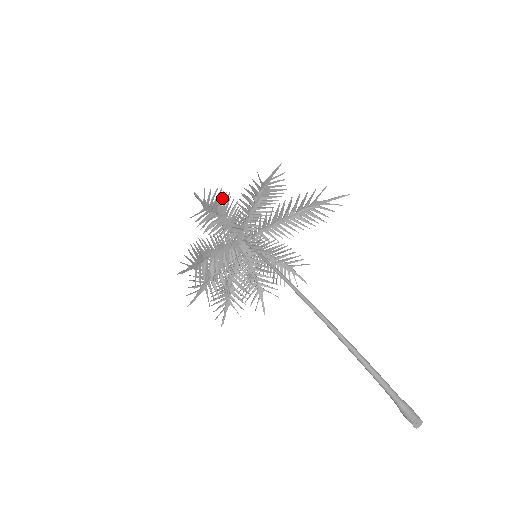
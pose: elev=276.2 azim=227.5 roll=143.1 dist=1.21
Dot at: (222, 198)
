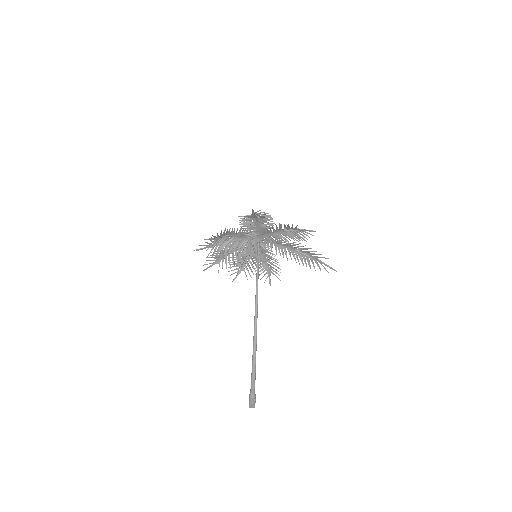
Dot at: (267, 217)
